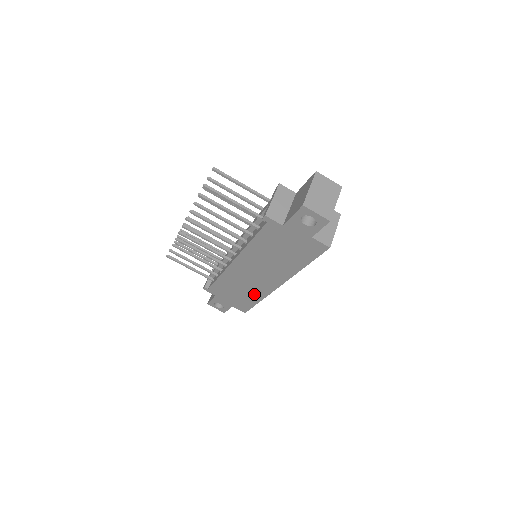
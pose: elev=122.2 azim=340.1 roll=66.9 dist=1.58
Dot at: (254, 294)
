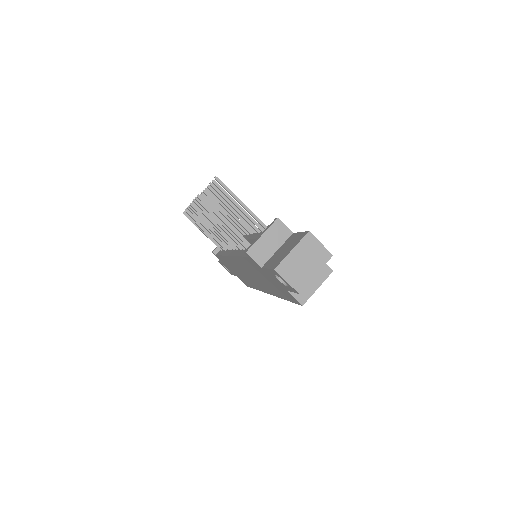
Dot at: (250, 283)
